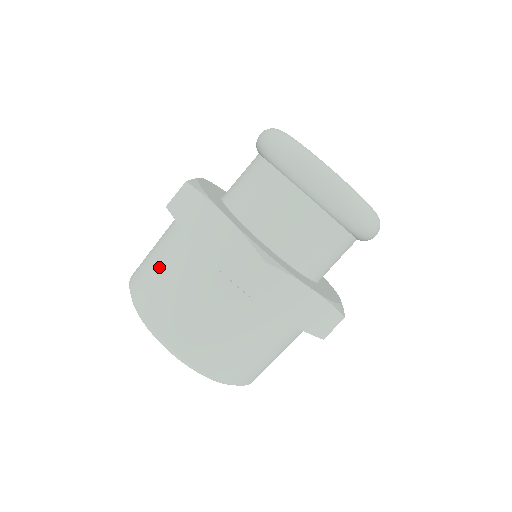
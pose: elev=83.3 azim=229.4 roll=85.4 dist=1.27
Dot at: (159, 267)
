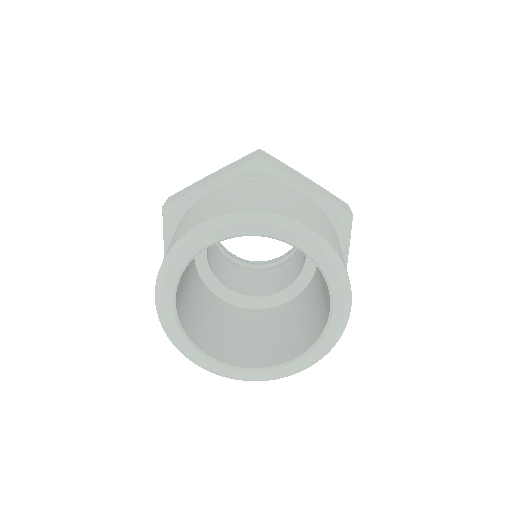
Dot at: (184, 222)
